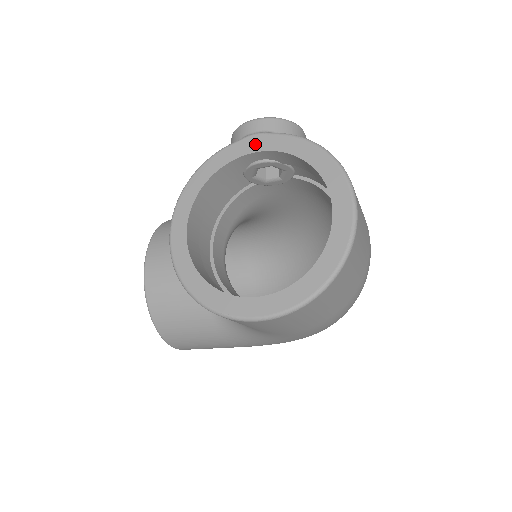
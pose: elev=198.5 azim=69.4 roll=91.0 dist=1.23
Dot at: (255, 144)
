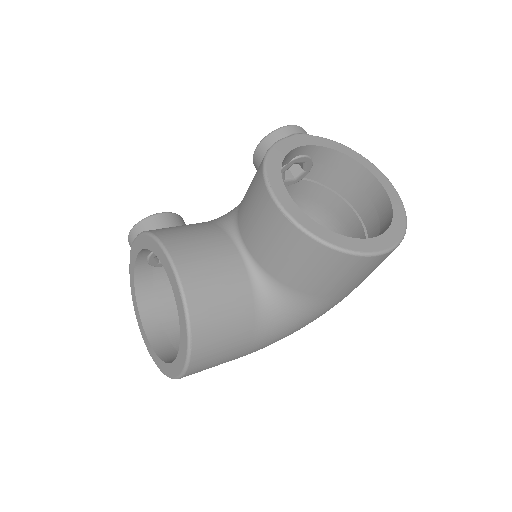
Dot at: (305, 140)
